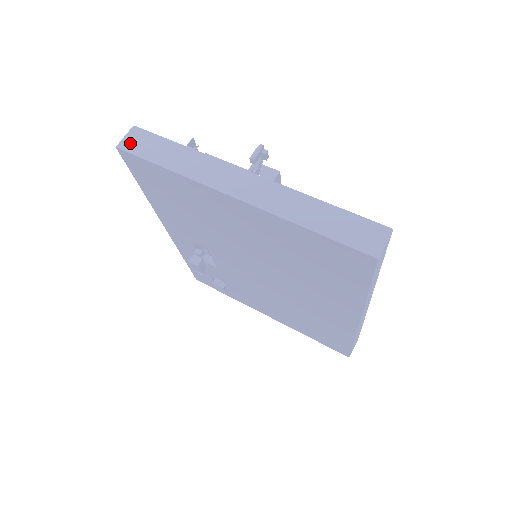
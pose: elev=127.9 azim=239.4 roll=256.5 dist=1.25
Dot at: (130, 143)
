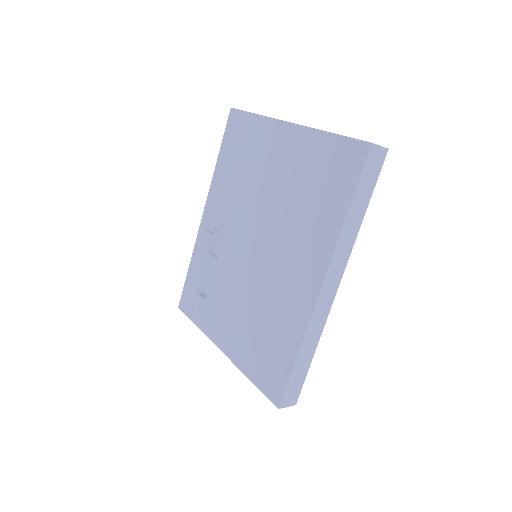
Dot at: occluded
